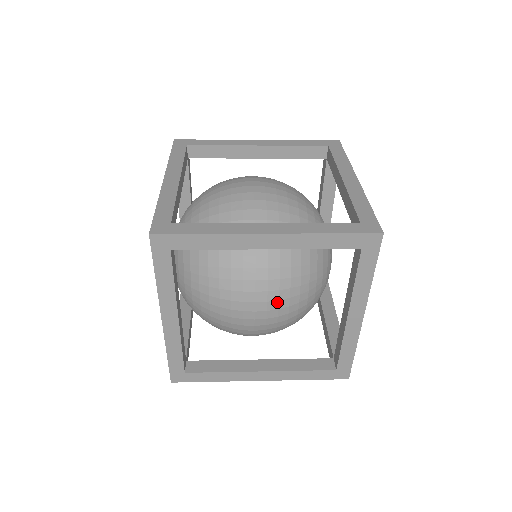
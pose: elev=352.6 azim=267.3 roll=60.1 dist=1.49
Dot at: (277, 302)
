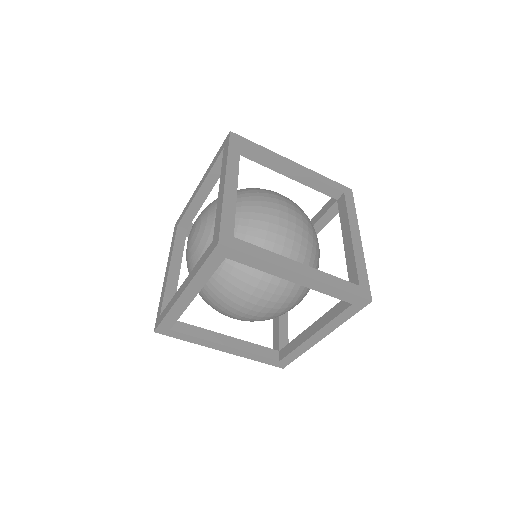
Dot at: (301, 216)
